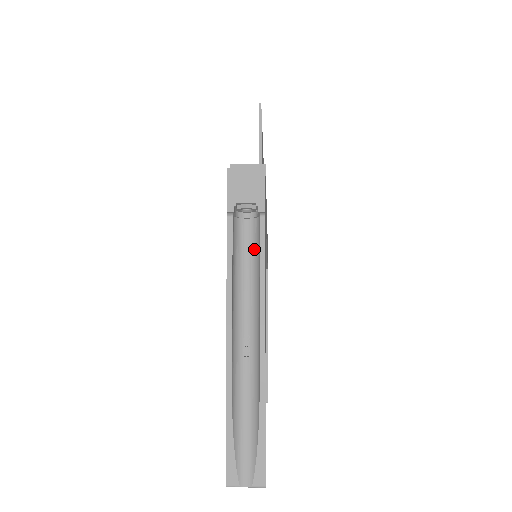
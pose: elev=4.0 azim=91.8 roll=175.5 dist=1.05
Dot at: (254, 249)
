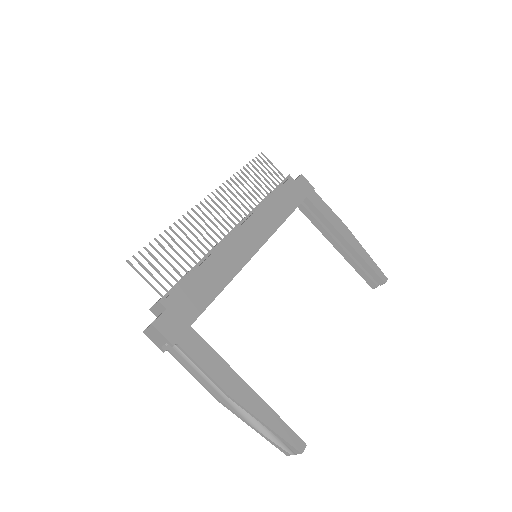
Dot at: (195, 352)
